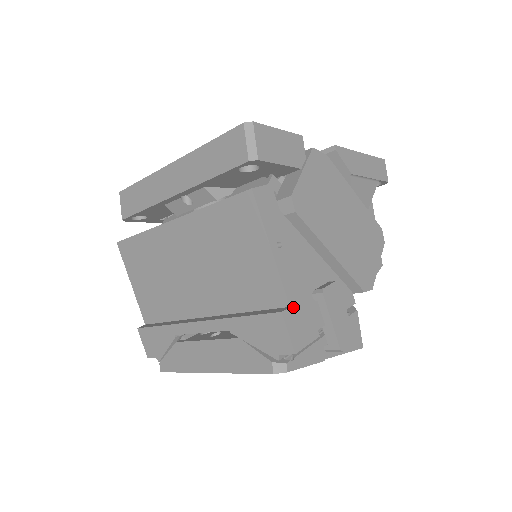
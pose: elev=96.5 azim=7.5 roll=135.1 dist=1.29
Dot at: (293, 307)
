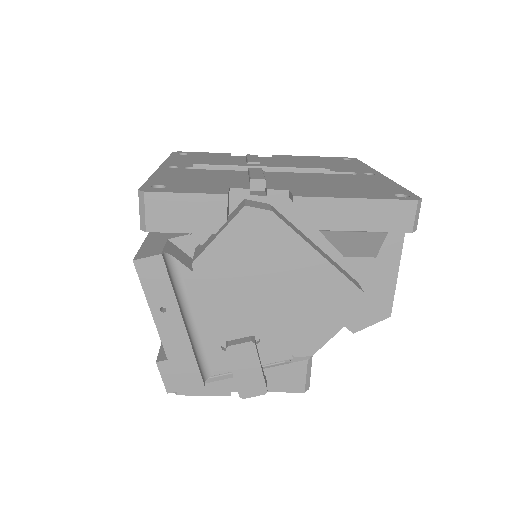
Dot at: (172, 360)
